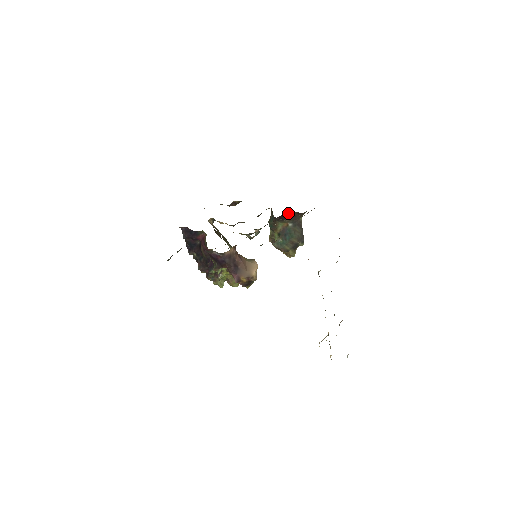
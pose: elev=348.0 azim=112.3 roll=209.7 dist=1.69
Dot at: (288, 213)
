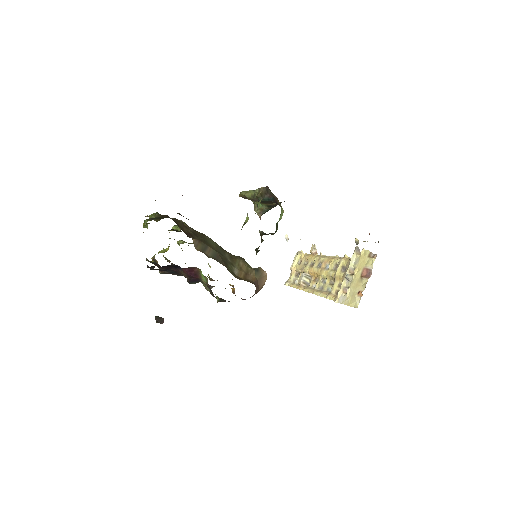
Dot at: occluded
